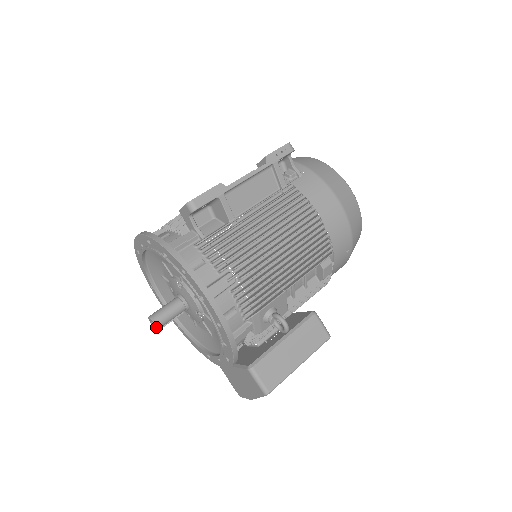
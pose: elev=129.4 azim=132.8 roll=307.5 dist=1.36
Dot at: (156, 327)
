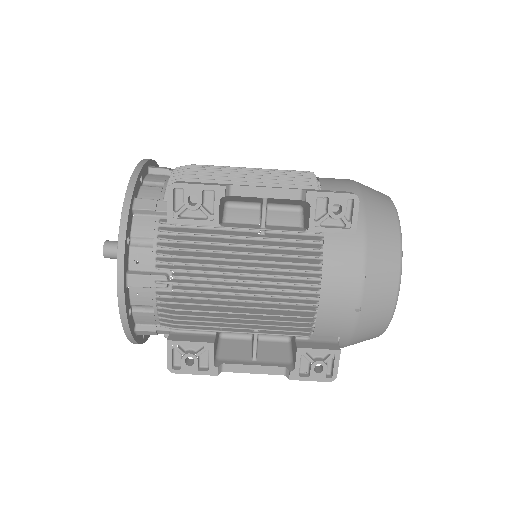
Dot at: occluded
